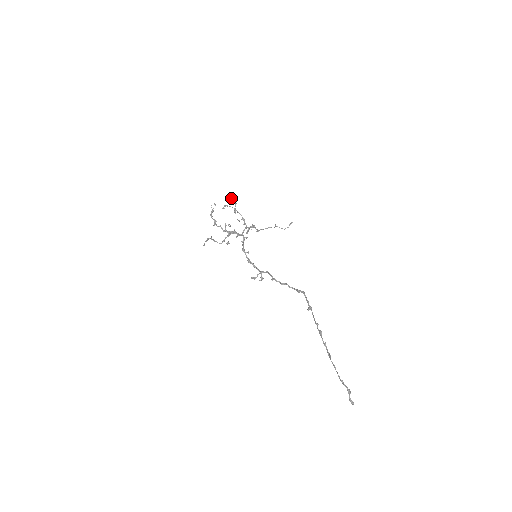
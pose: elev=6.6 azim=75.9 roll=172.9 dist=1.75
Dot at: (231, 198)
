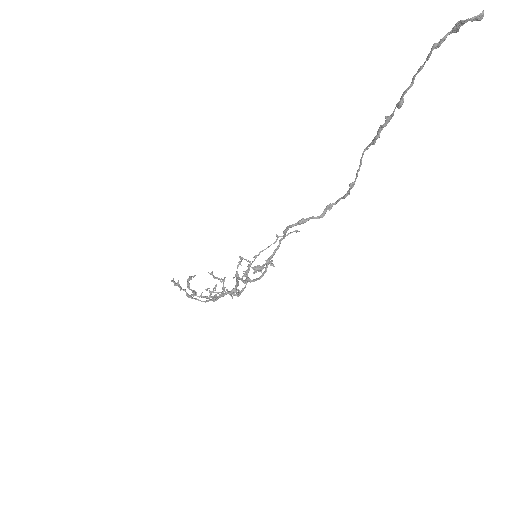
Dot at: (217, 278)
